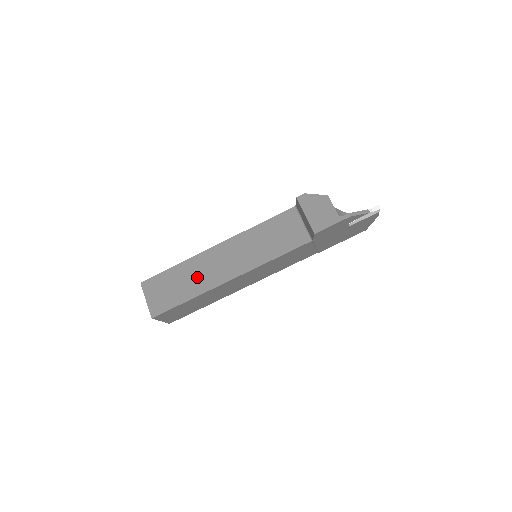
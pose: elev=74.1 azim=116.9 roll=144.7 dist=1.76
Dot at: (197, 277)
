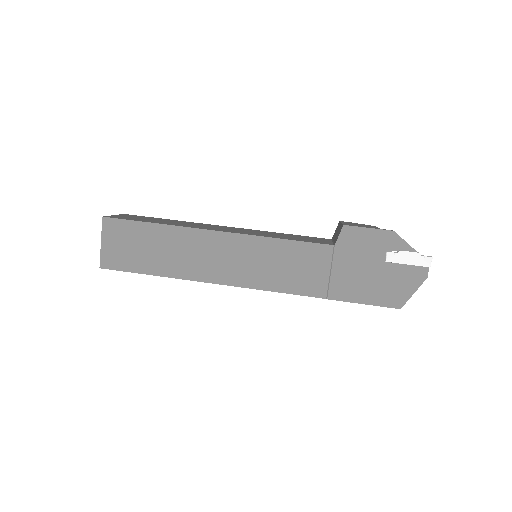
Dot at: (184, 224)
